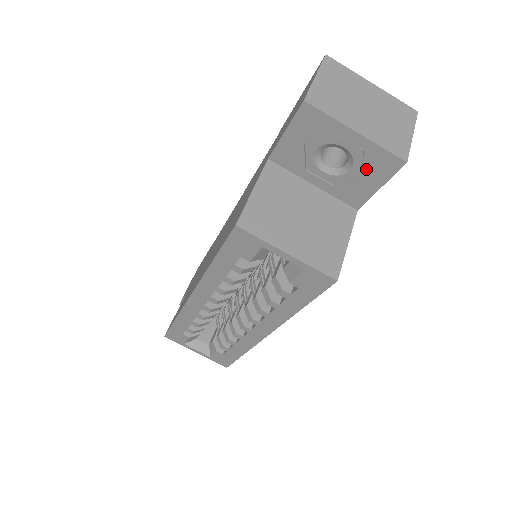
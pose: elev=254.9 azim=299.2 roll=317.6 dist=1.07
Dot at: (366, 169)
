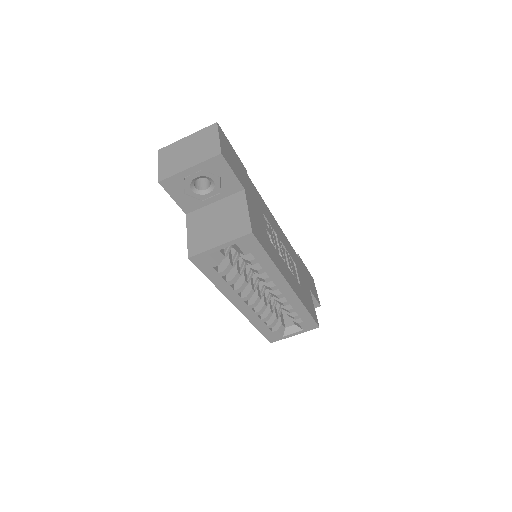
Dot at: (216, 174)
